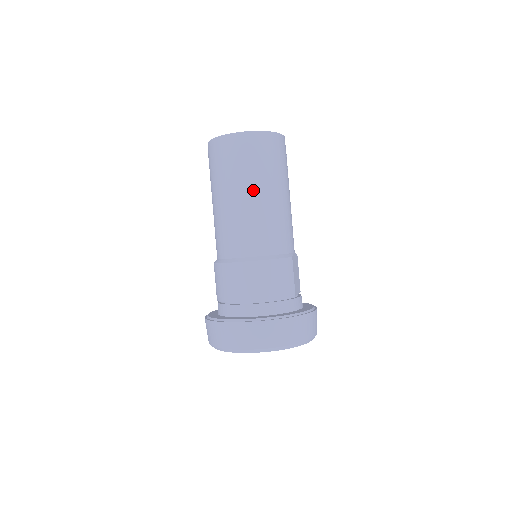
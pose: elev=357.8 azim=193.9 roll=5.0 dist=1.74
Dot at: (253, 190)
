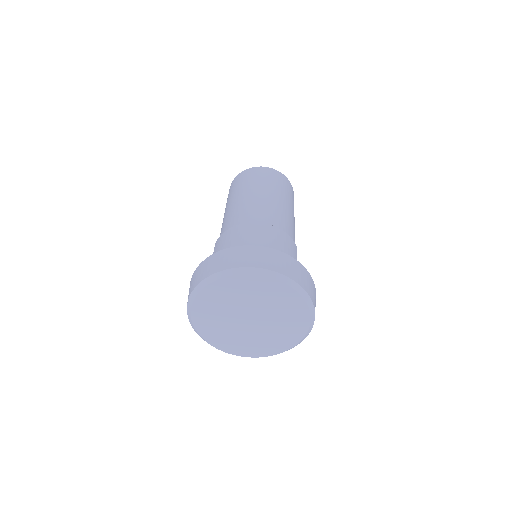
Dot at: (271, 193)
